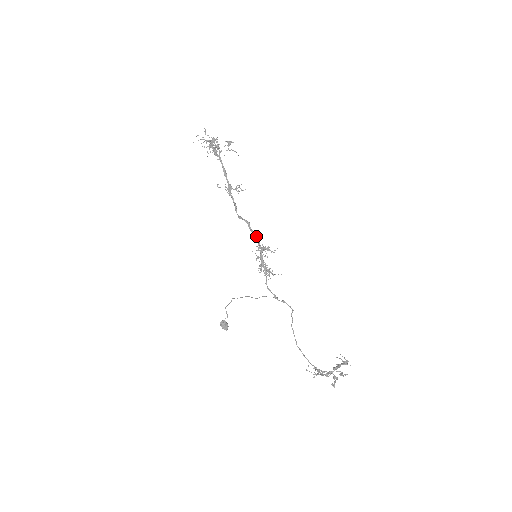
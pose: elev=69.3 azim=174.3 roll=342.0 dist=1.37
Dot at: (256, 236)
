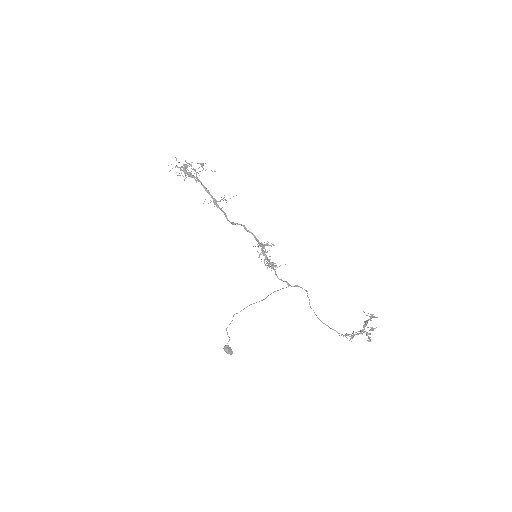
Dot at: (254, 235)
